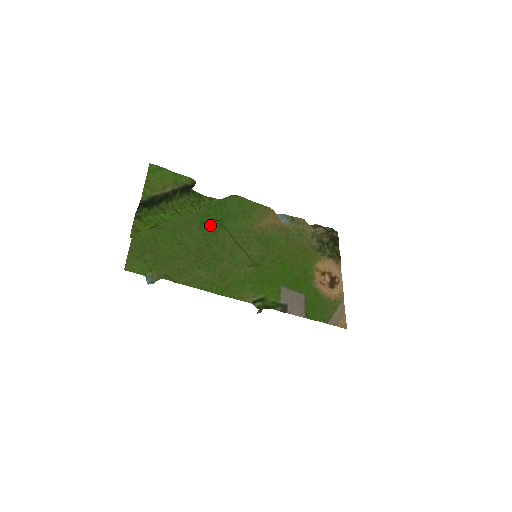
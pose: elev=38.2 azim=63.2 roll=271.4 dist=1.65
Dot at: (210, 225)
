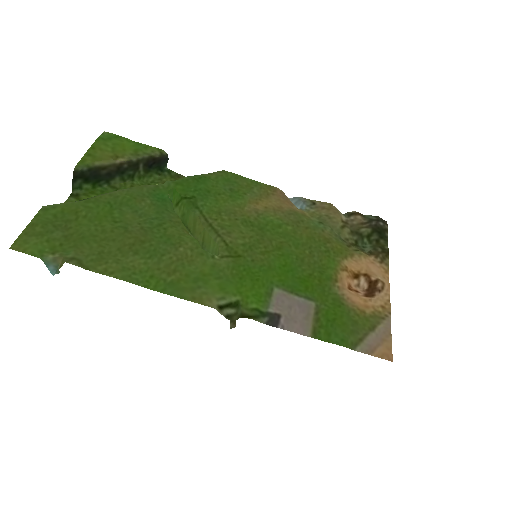
Dot at: (177, 205)
